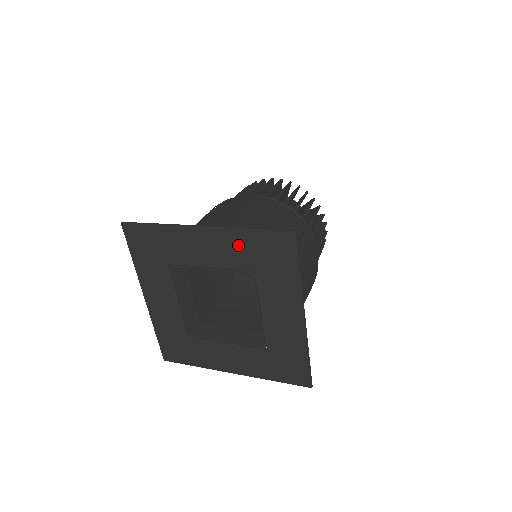
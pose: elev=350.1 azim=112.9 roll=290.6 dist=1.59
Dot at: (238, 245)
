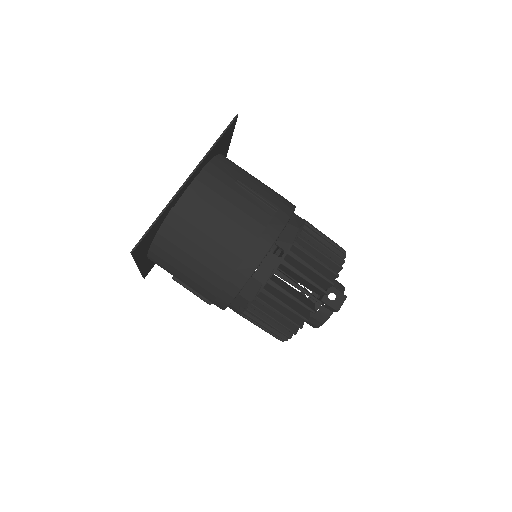
Dot at: occluded
